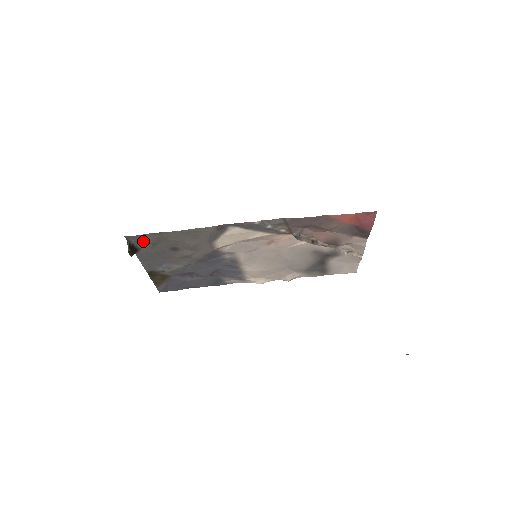
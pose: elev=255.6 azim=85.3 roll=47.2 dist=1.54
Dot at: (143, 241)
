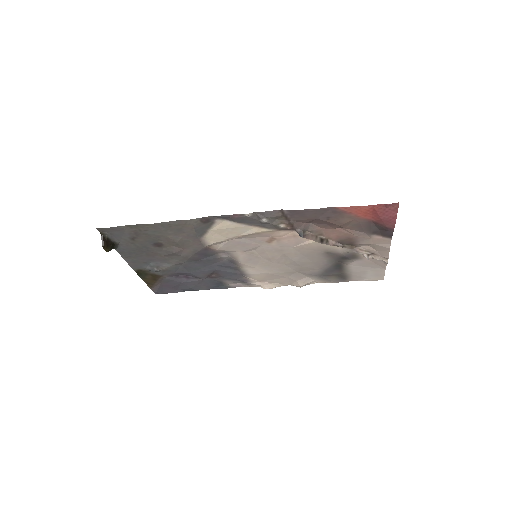
Dot at: (119, 234)
